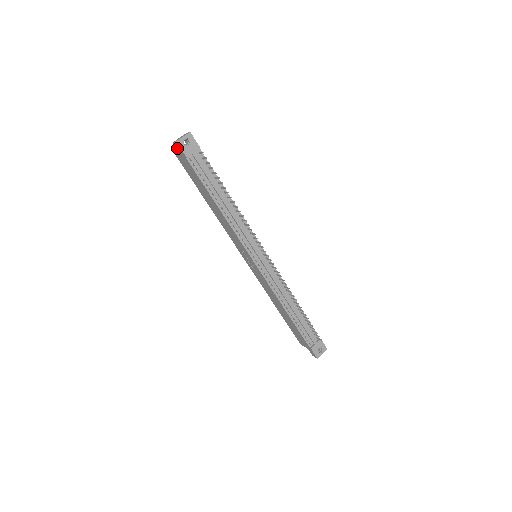
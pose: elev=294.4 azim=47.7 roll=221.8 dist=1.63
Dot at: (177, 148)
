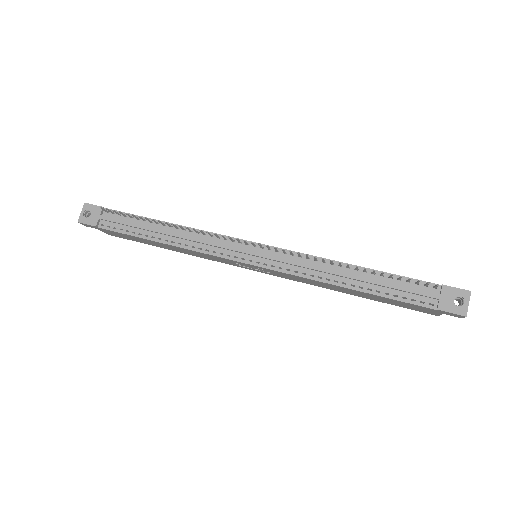
Dot at: occluded
